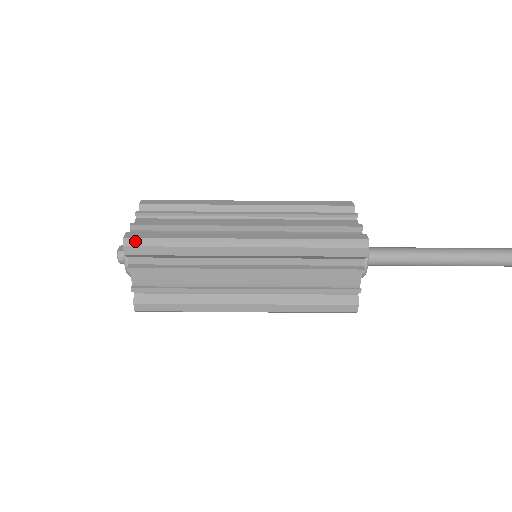
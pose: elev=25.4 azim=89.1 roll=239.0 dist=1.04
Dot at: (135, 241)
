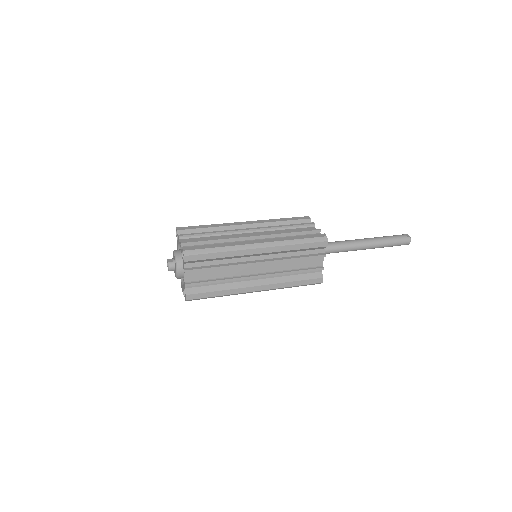
Dot at: (191, 252)
